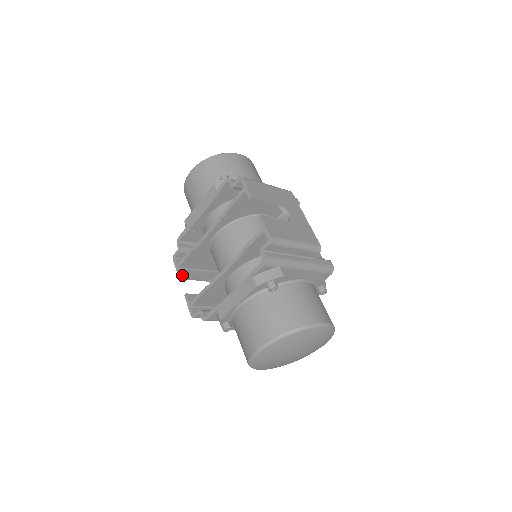
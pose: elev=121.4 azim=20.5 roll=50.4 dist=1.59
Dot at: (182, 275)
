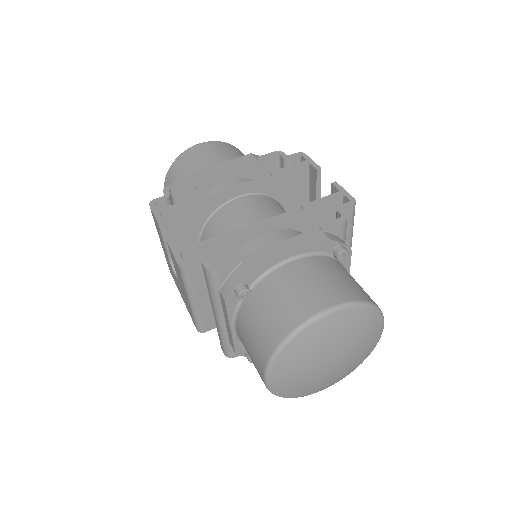
Dot at: (163, 222)
